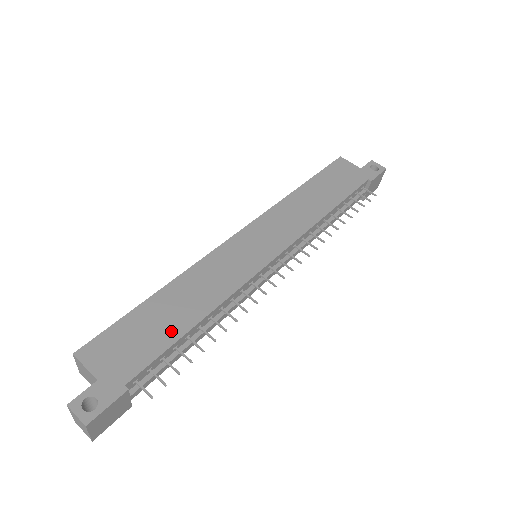
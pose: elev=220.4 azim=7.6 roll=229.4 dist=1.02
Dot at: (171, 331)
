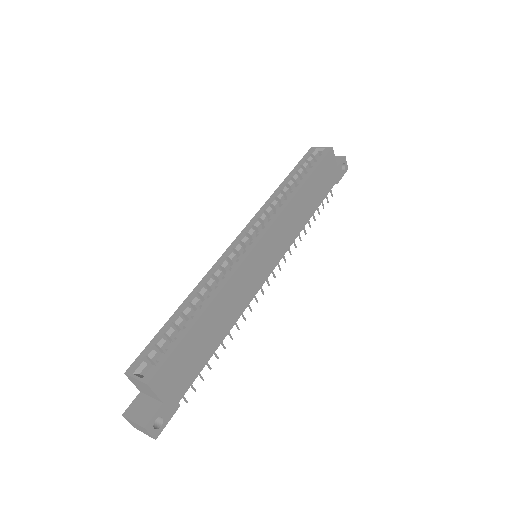
Dot at: (208, 351)
